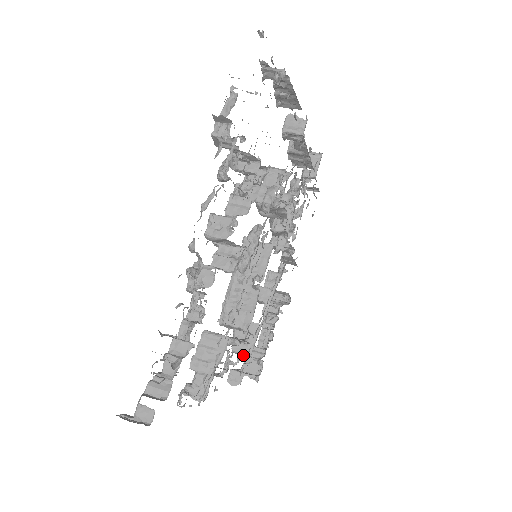
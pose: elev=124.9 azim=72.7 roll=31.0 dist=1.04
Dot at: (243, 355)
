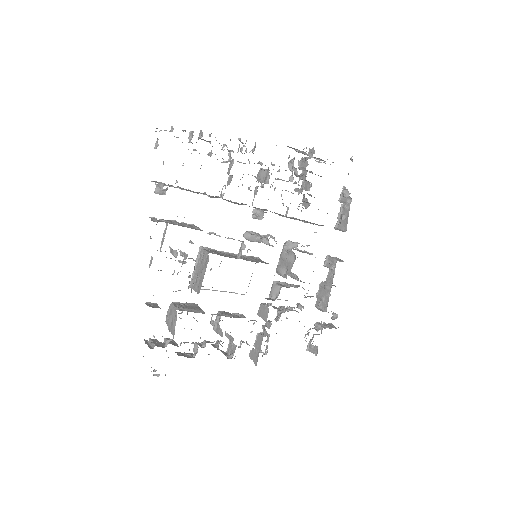
Dot at: (172, 314)
